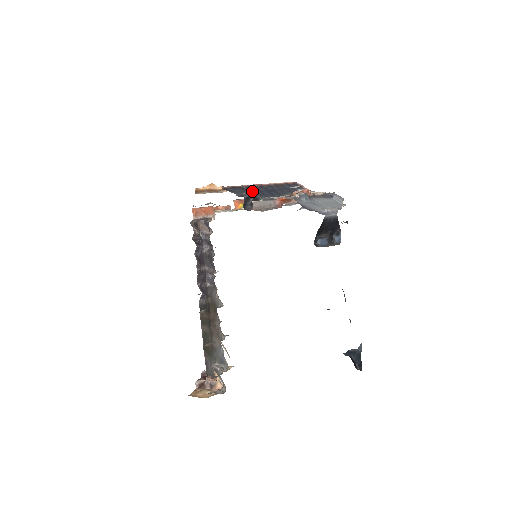
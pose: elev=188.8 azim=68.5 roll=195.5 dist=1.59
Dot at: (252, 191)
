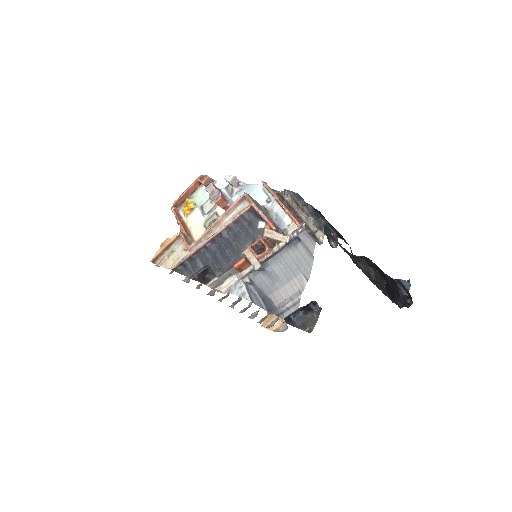
Dot at: (204, 260)
